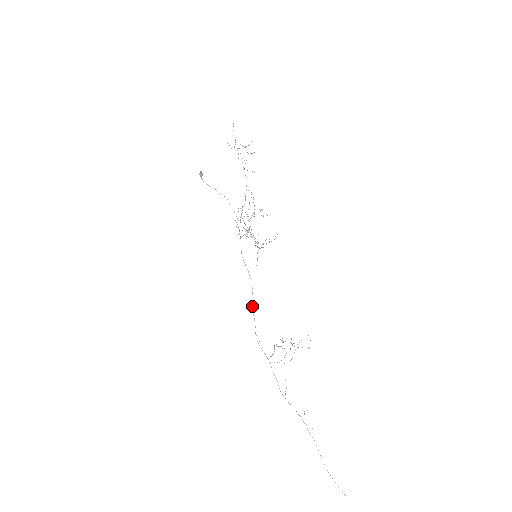
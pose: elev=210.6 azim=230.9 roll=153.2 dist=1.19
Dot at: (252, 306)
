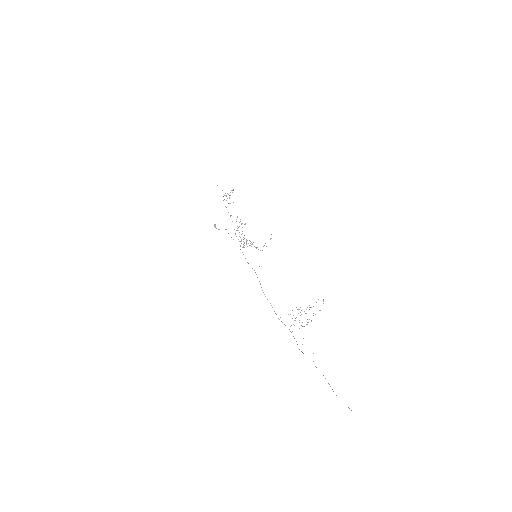
Dot at: occluded
